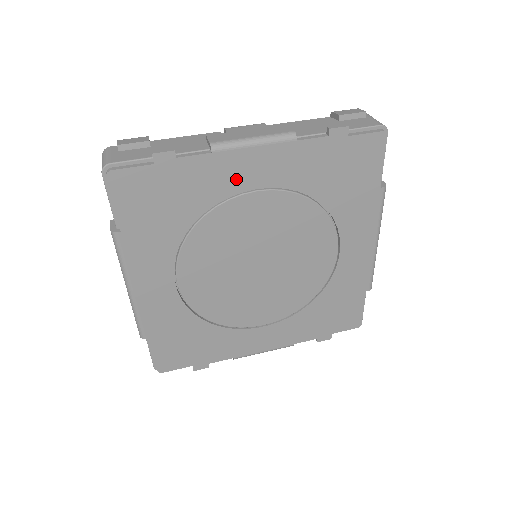
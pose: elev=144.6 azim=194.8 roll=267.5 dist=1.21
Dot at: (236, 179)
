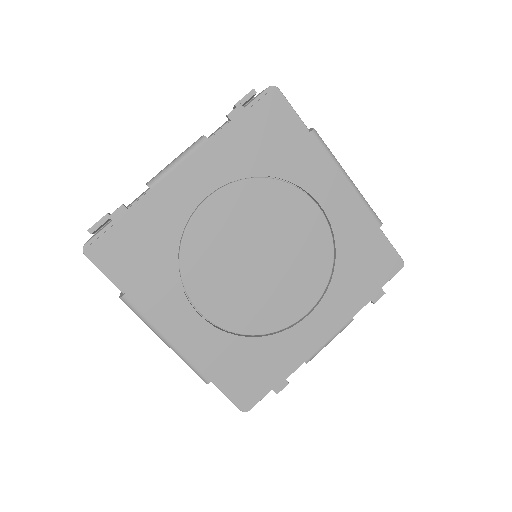
Dot at: (184, 198)
